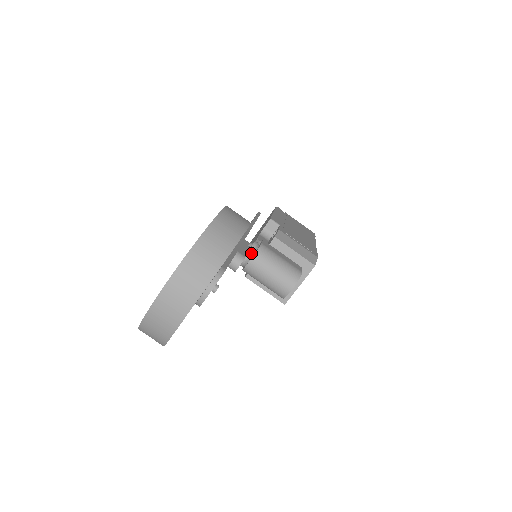
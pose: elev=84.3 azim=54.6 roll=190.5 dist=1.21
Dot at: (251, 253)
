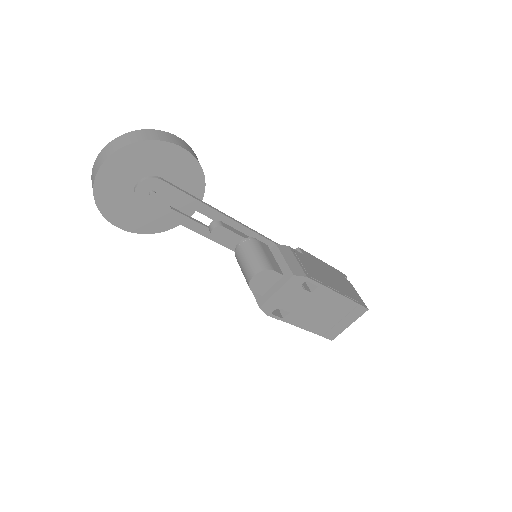
Dot at: (244, 241)
